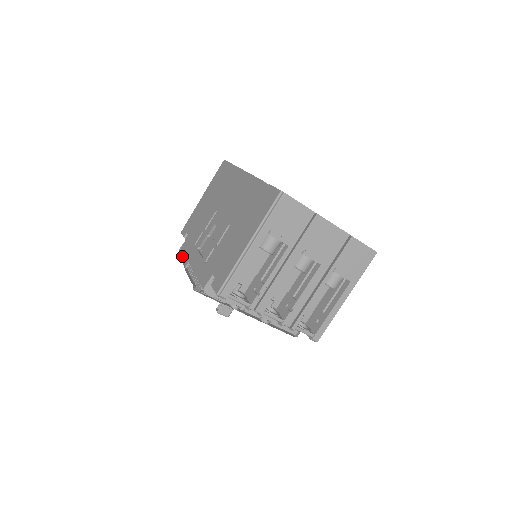
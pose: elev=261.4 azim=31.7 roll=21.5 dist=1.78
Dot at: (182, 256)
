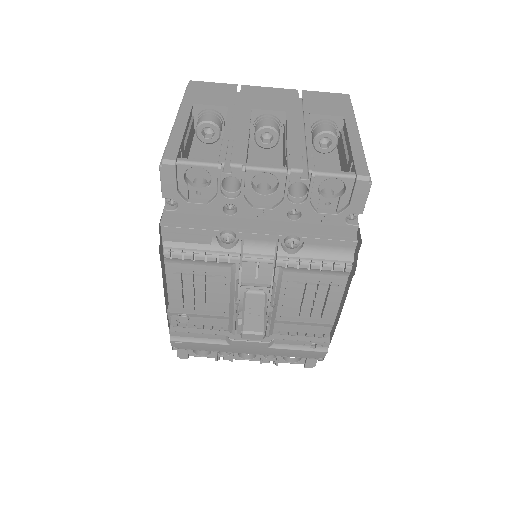
Dot at: (169, 332)
